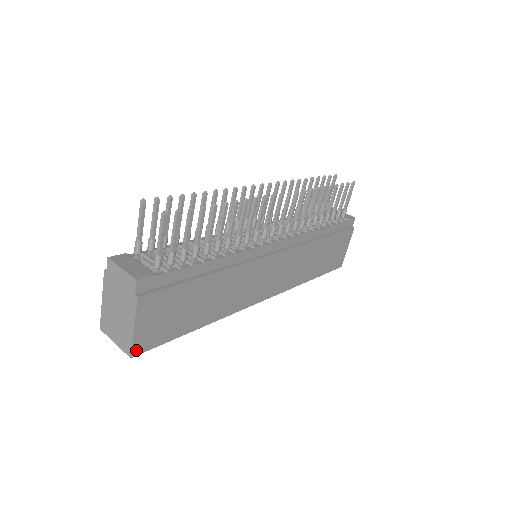
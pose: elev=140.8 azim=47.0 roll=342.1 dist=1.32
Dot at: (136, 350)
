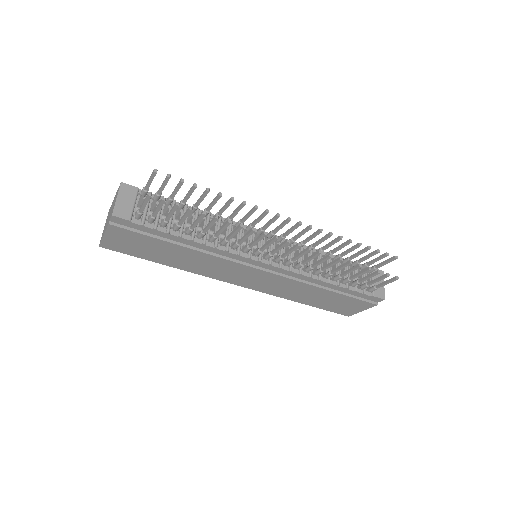
Dot at: (104, 245)
